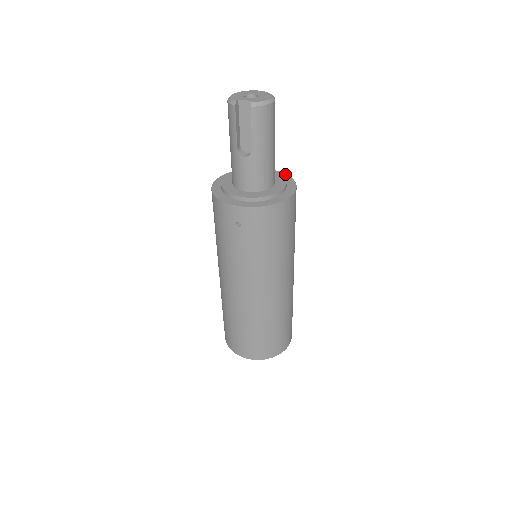
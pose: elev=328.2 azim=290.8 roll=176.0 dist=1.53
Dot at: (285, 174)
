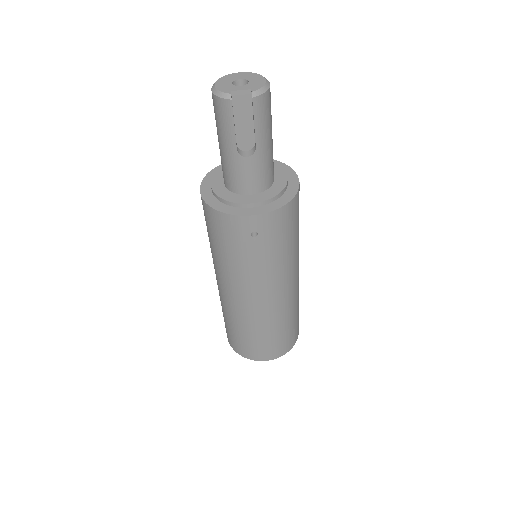
Dot at: occluded
